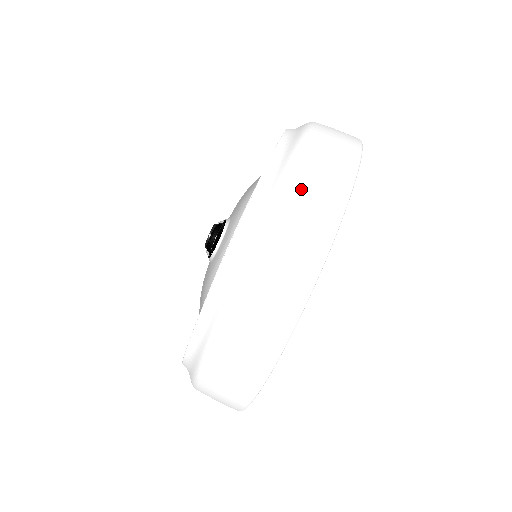
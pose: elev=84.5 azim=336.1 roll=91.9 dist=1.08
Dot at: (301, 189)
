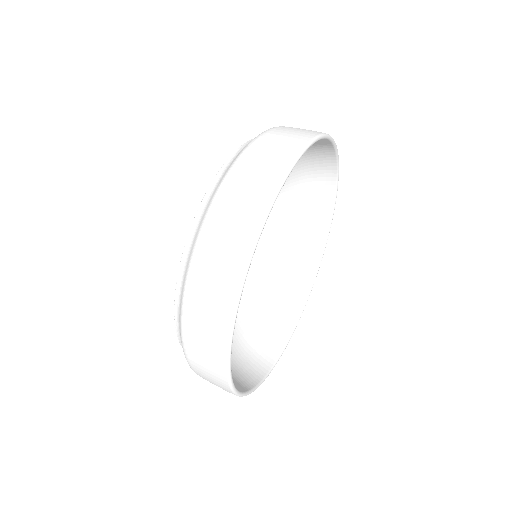
Dot at: (248, 166)
